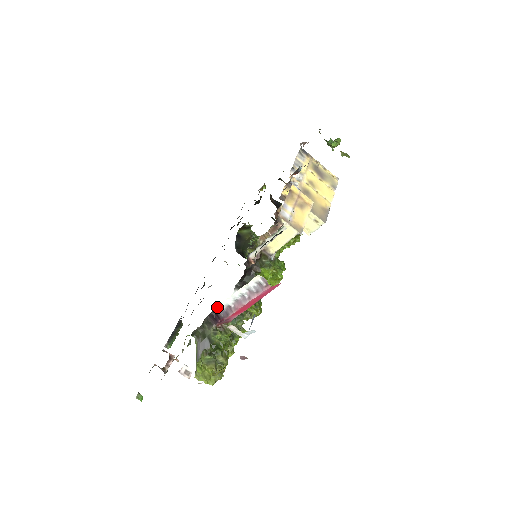
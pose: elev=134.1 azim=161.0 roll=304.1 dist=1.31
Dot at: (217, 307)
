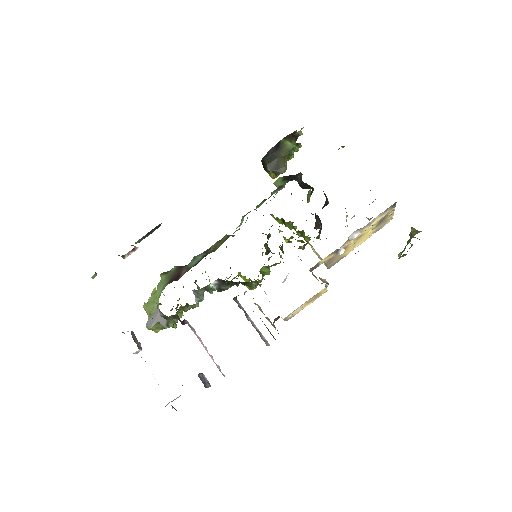
Dot at: occluded
